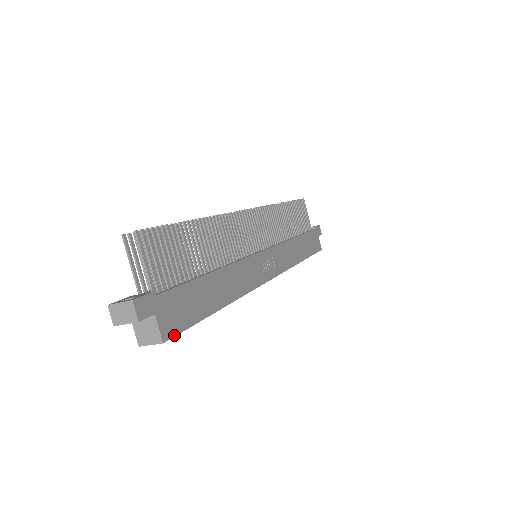
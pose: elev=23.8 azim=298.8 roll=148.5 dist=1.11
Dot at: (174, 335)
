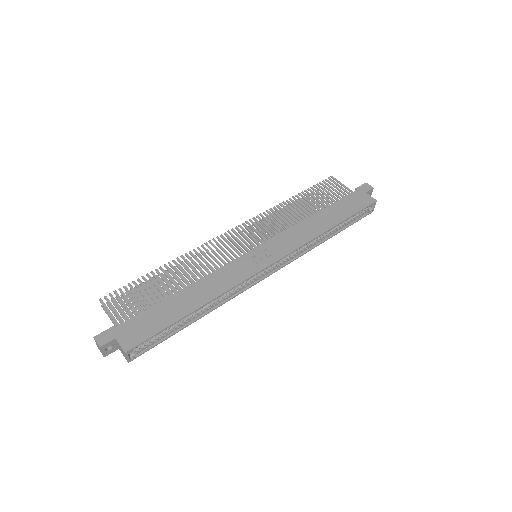
Dot at: (136, 345)
